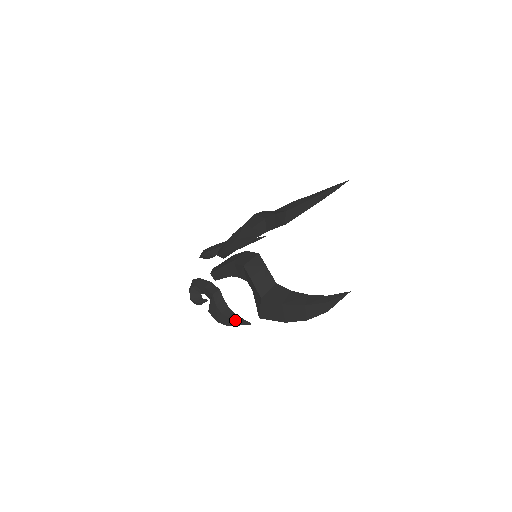
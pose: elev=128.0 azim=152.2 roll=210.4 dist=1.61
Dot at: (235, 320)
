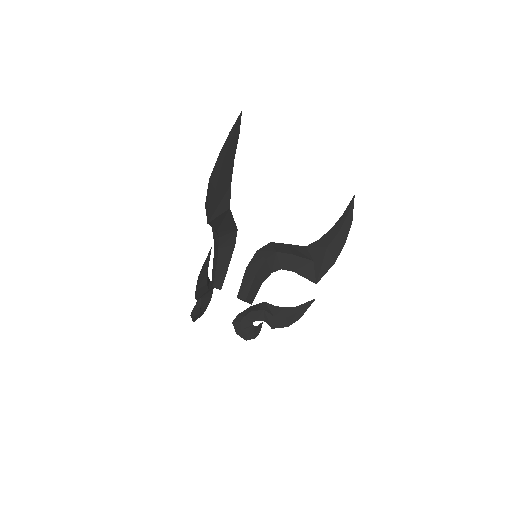
Dot at: (203, 265)
